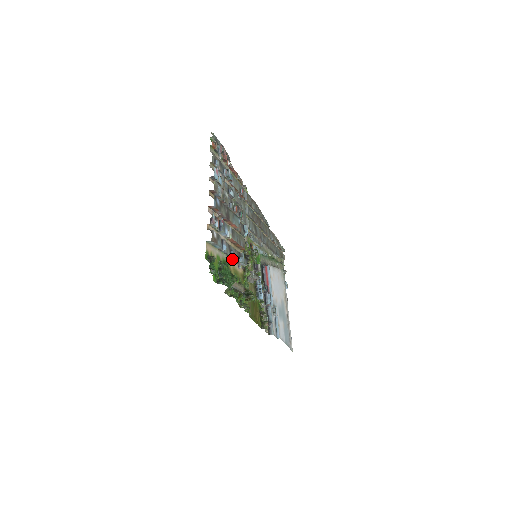
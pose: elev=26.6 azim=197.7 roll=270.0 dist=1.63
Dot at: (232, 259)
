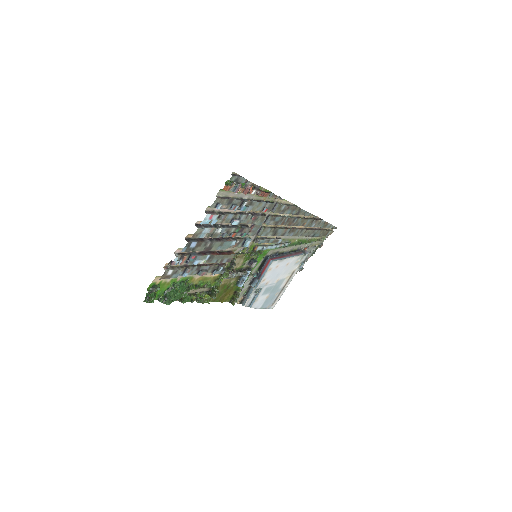
Dot at: occluded
